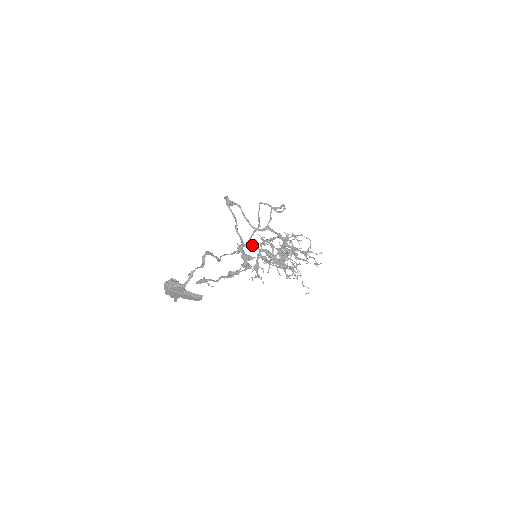
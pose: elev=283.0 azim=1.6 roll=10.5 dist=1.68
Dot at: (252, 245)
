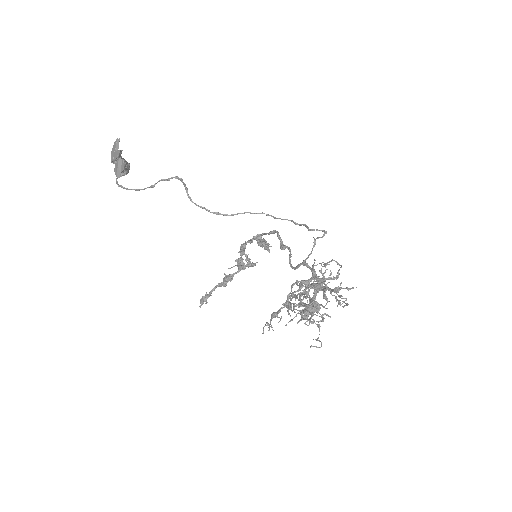
Dot at: (254, 237)
